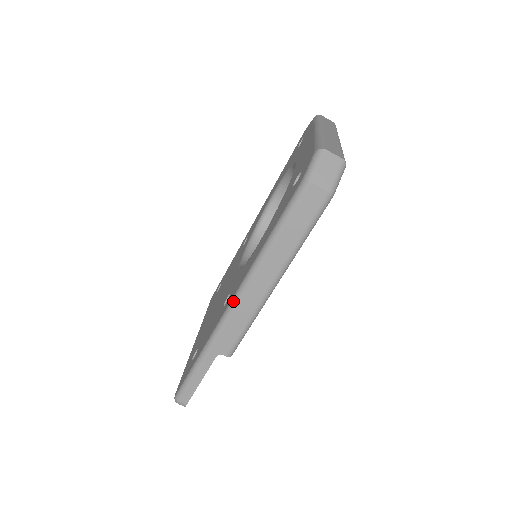
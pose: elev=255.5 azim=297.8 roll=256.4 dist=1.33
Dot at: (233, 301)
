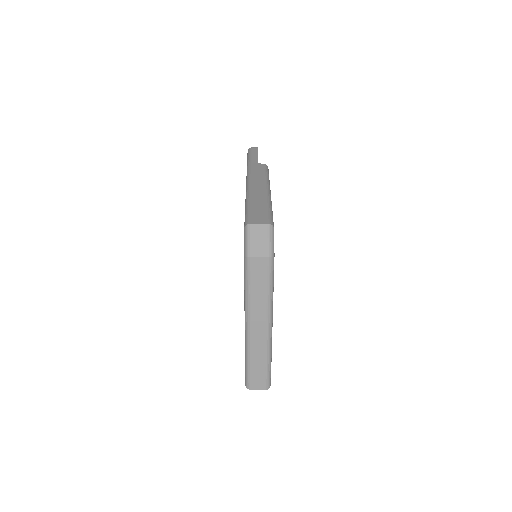
Dot at: occluded
